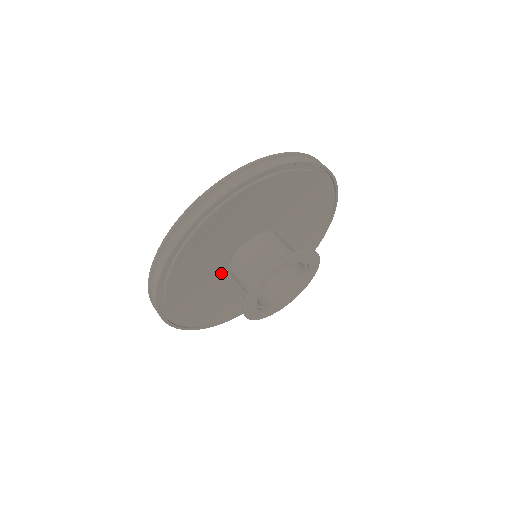
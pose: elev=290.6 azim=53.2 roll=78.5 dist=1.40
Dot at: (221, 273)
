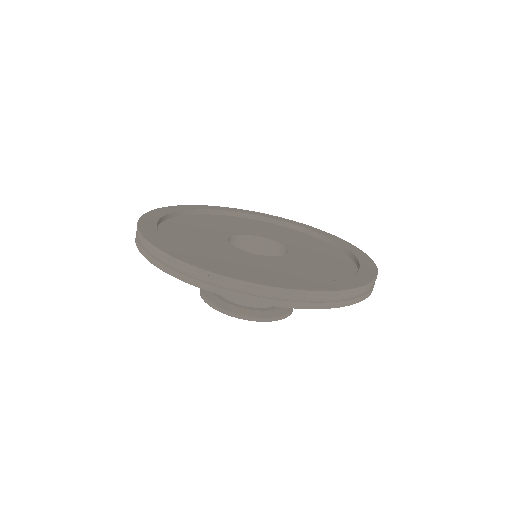
Dot at: occluded
